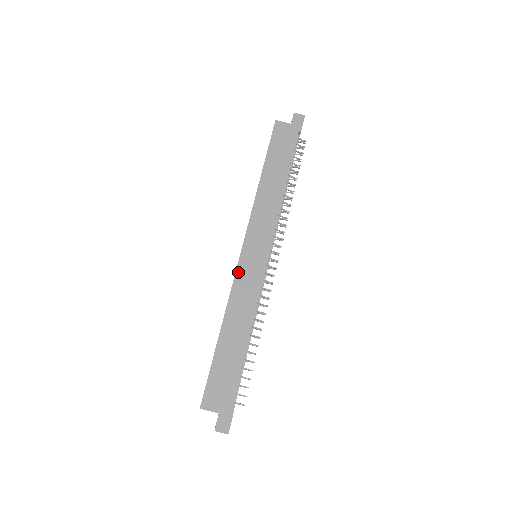
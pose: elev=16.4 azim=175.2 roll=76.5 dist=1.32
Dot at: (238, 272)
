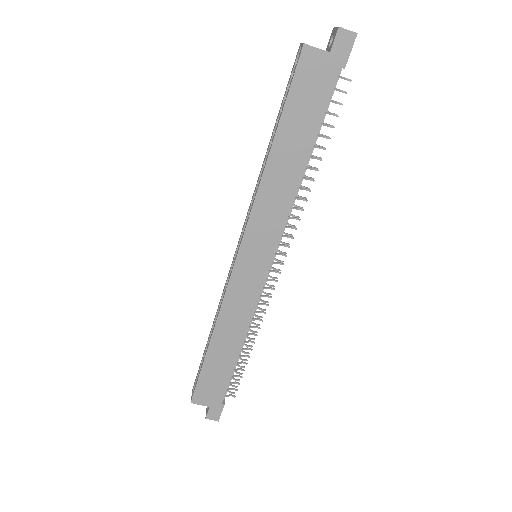
Dot at: (231, 283)
